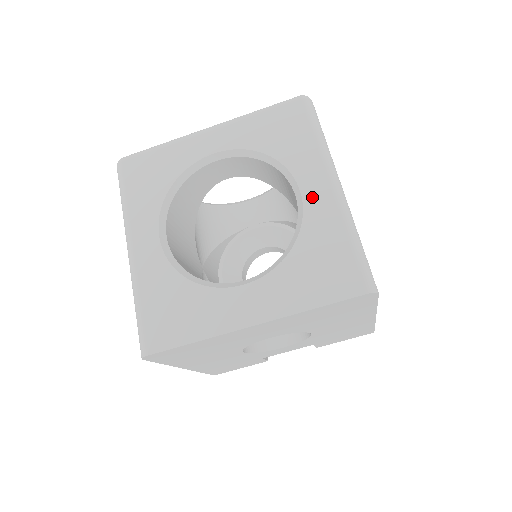
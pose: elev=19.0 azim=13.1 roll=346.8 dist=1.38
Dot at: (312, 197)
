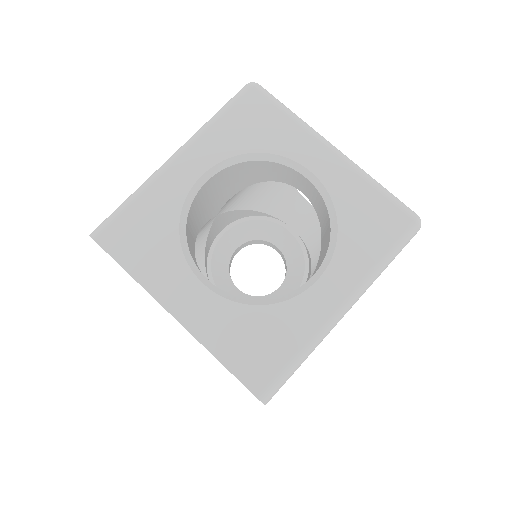
Dot at: (319, 293)
